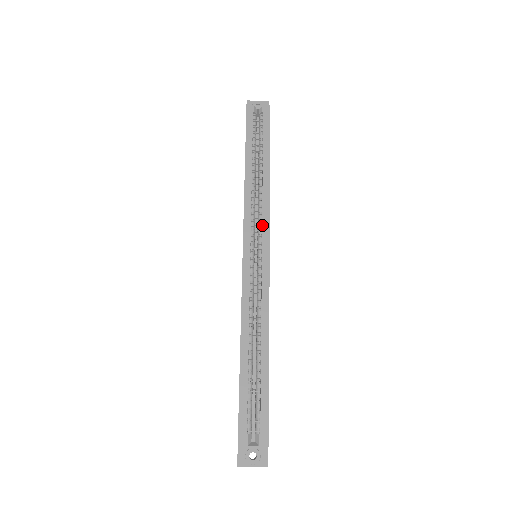
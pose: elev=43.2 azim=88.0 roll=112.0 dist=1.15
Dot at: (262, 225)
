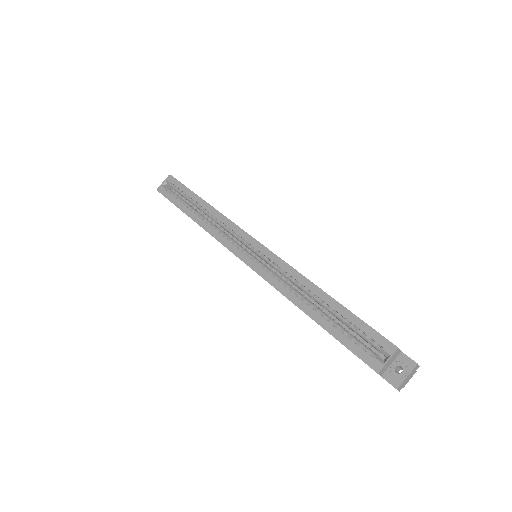
Dot at: (237, 234)
